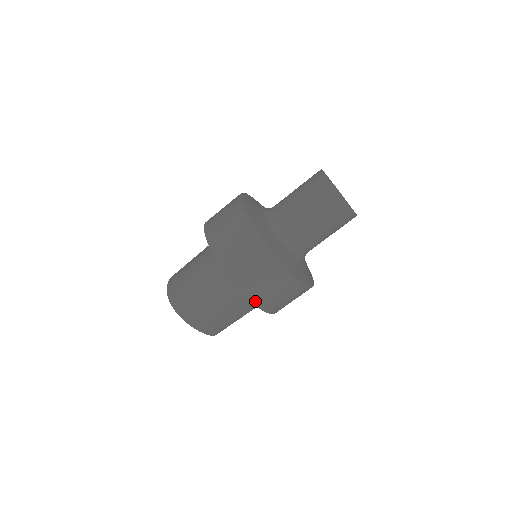
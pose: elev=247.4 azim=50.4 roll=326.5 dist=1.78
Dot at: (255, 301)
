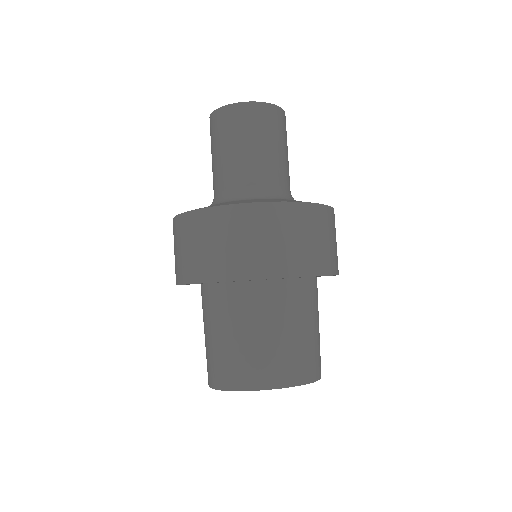
Dot at: (254, 275)
